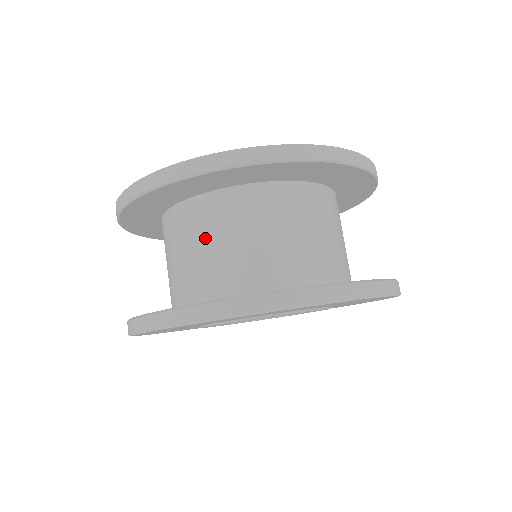
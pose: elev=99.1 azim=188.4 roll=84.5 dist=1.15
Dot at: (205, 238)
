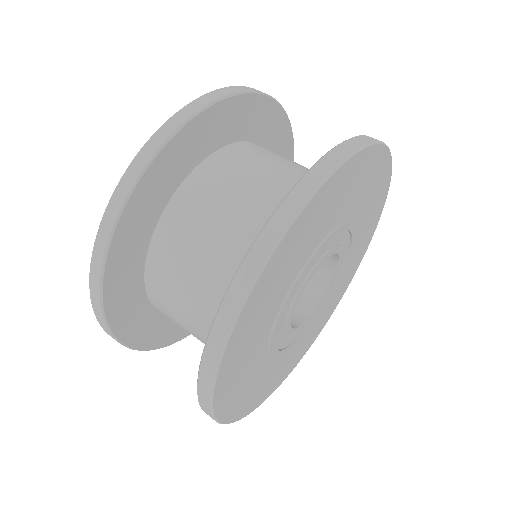
Dot at: (206, 226)
